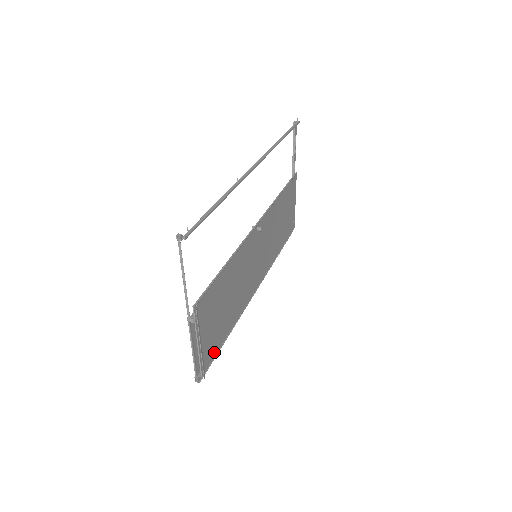
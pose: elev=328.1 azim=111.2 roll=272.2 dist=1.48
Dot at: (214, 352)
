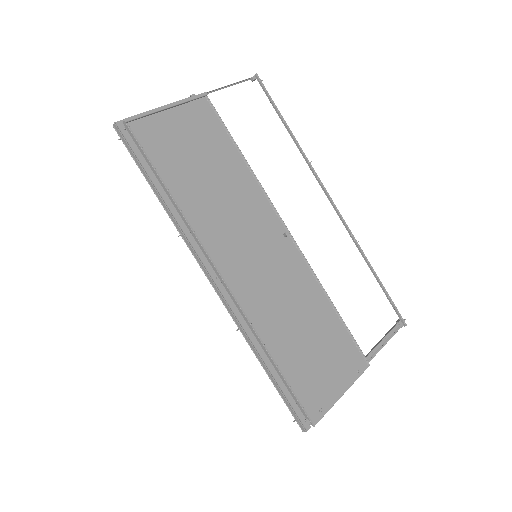
Dot at: (149, 148)
